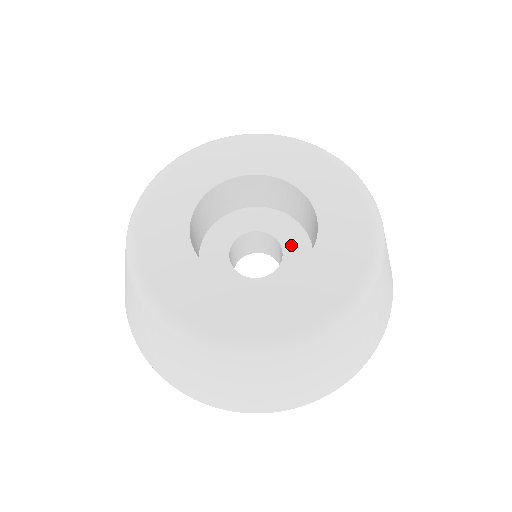
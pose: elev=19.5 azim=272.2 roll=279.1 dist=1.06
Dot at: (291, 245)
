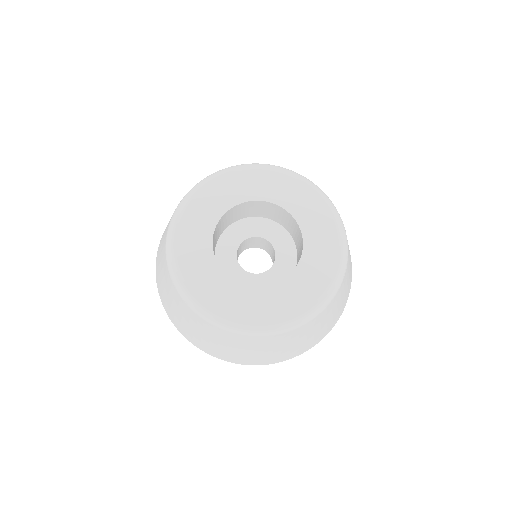
Dot at: (281, 248)
